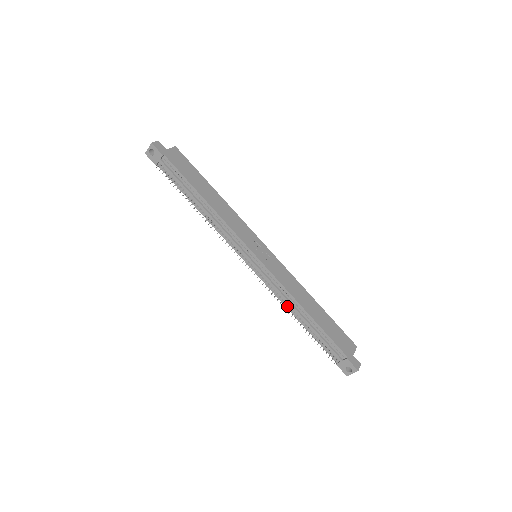
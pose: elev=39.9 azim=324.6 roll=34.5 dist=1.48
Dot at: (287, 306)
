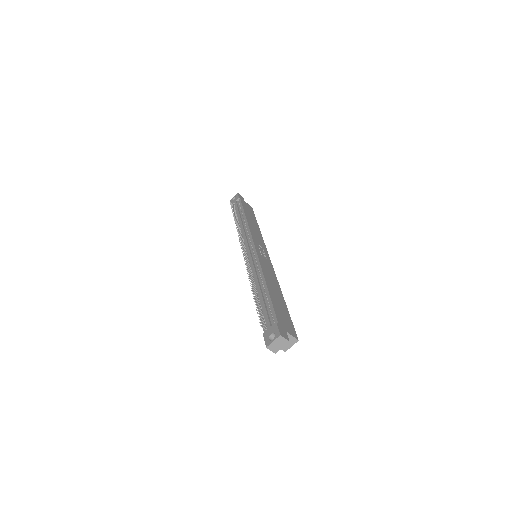
Dot at: occluded
